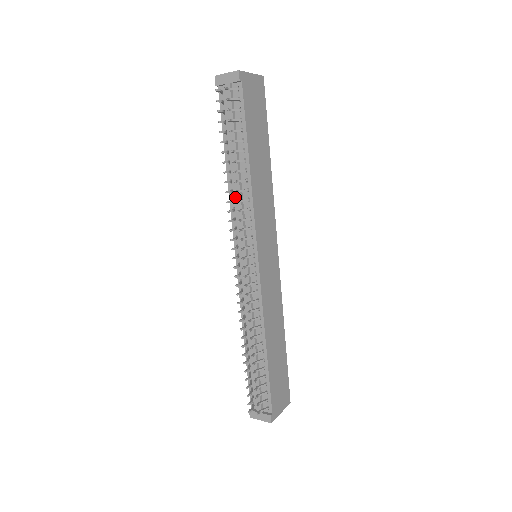
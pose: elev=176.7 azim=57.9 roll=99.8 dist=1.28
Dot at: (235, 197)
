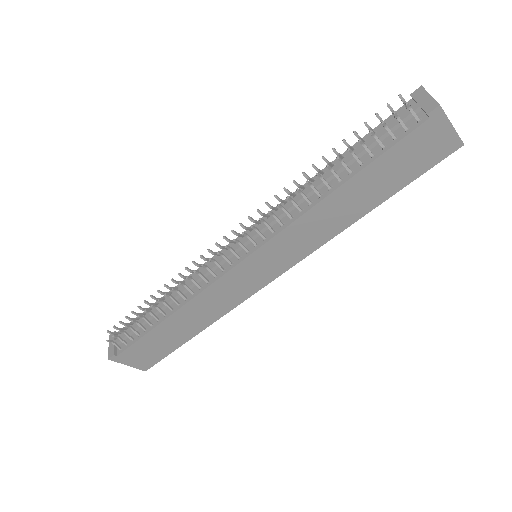
Dot at: (299, 195)
